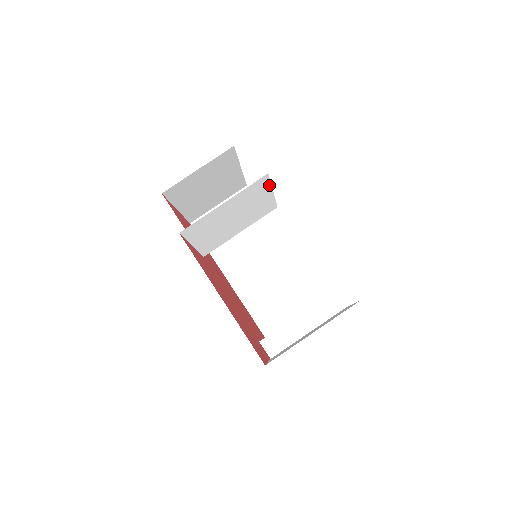
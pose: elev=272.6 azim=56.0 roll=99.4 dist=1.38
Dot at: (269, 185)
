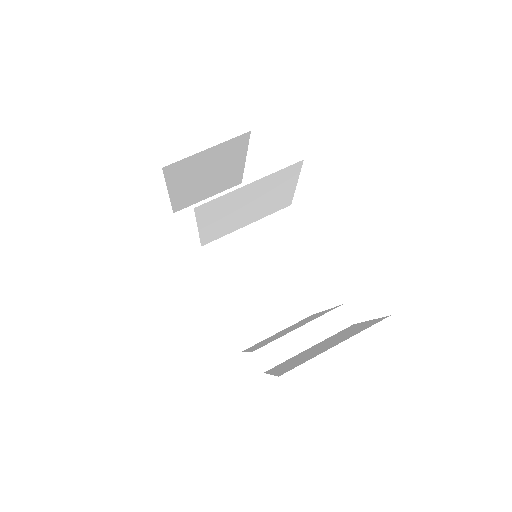
Dot at: (297, 175)
